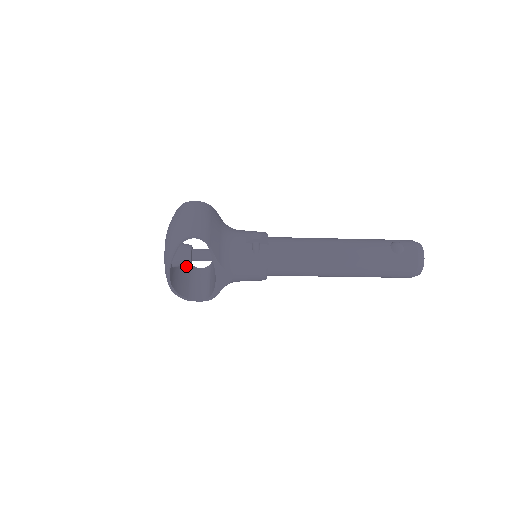
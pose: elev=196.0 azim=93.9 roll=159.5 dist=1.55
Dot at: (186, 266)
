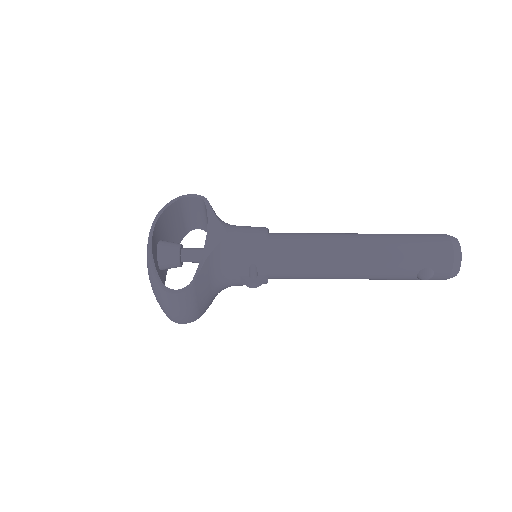
Dot at: (175, 211)
